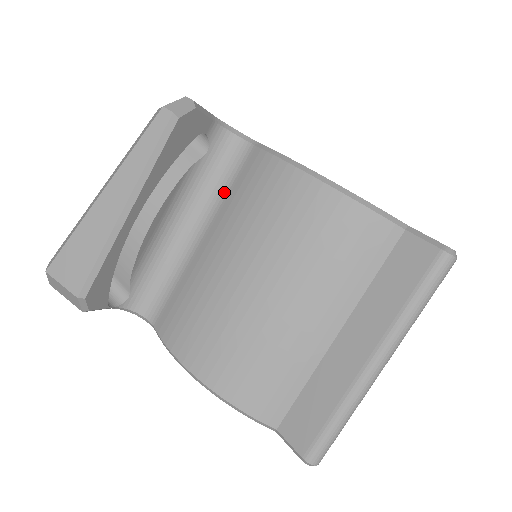
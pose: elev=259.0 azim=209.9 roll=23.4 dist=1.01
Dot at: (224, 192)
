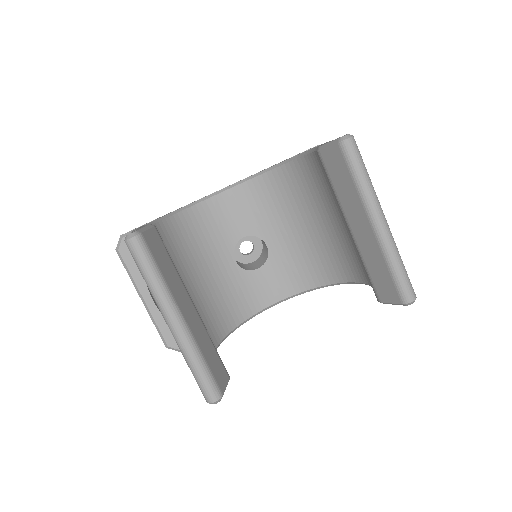
Dot at: occluded
